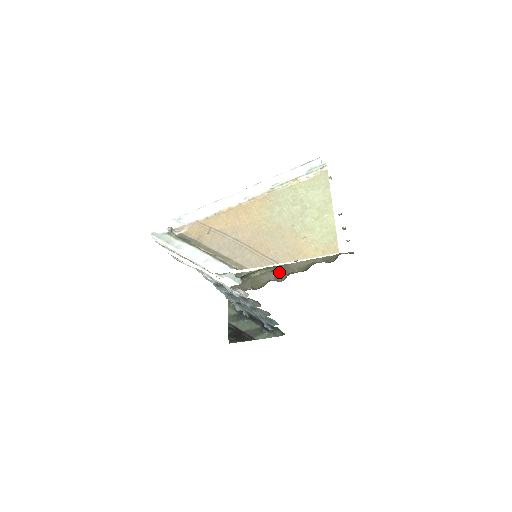
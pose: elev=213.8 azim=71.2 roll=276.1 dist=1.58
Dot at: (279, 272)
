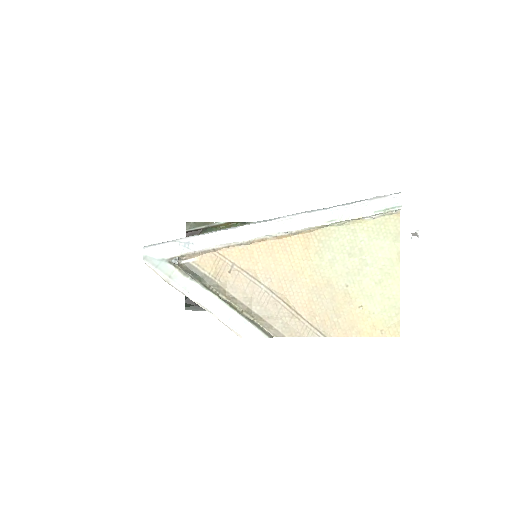
Dot at: occluded
